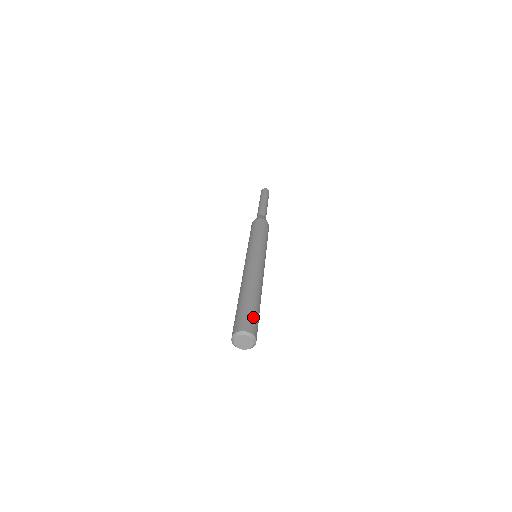
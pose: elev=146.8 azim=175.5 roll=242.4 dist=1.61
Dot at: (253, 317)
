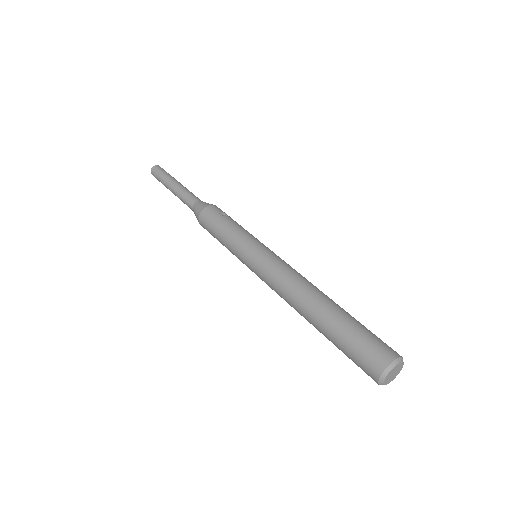
Dot at: (365, 339)
